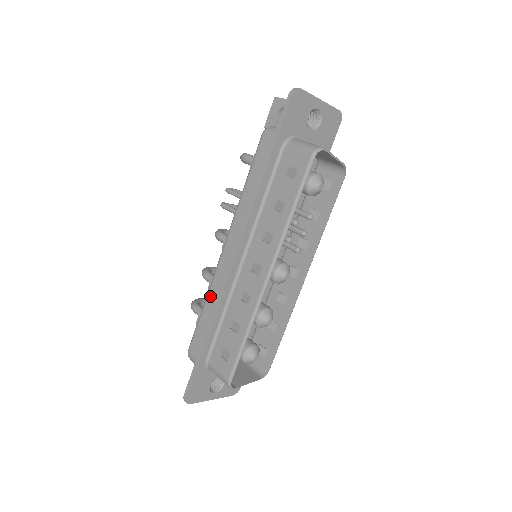
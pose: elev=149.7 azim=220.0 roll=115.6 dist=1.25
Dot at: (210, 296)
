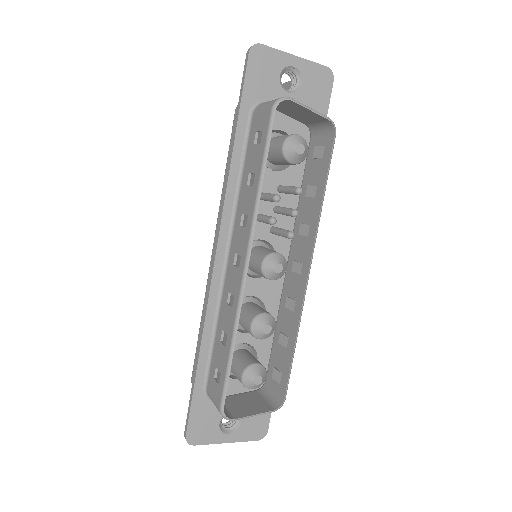
Dot at: (204, 307)
